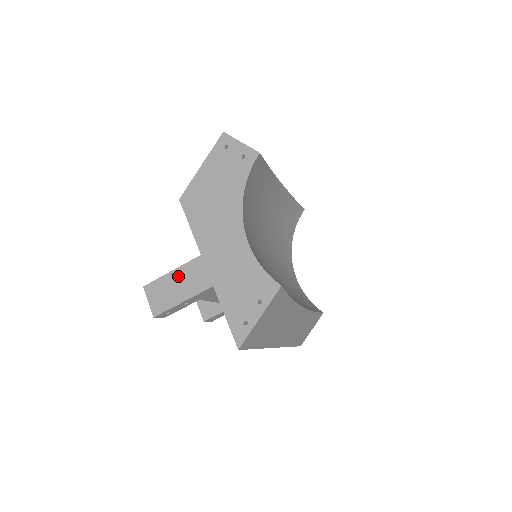
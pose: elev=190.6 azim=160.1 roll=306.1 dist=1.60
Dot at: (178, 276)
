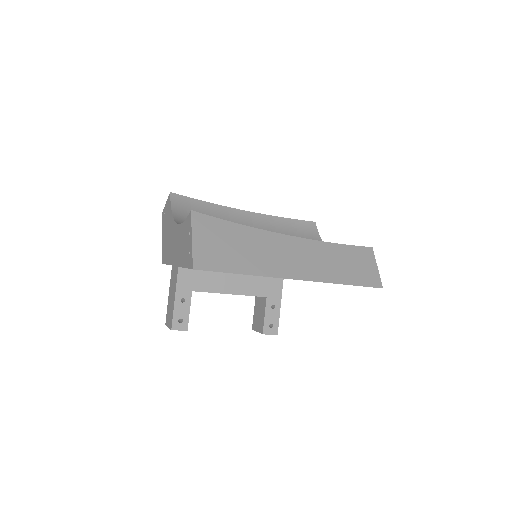
Dot at: (170, 292)
